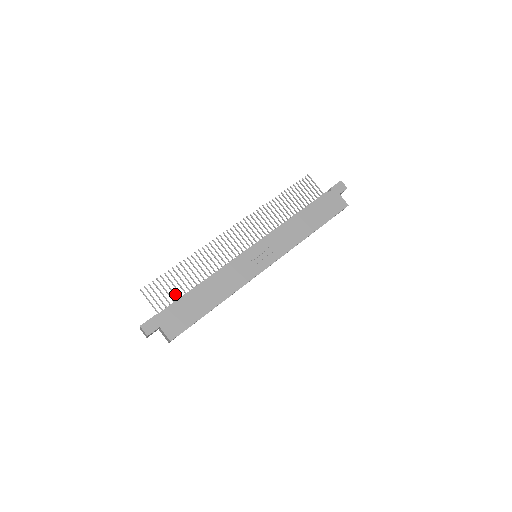
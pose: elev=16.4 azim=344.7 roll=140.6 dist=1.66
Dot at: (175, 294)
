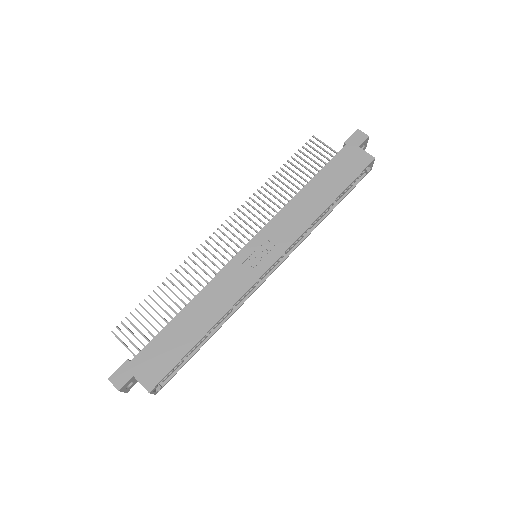
Dot at: (155, 328)
